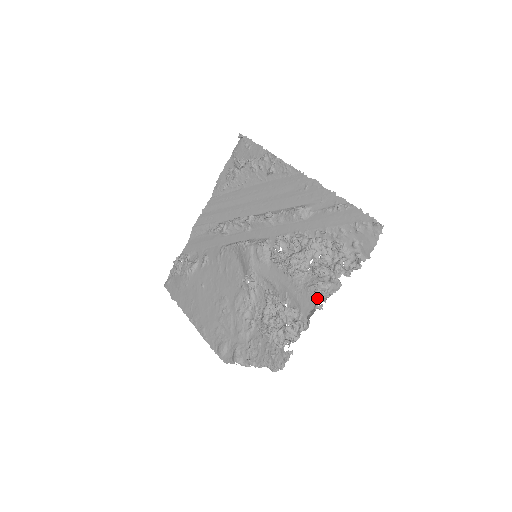
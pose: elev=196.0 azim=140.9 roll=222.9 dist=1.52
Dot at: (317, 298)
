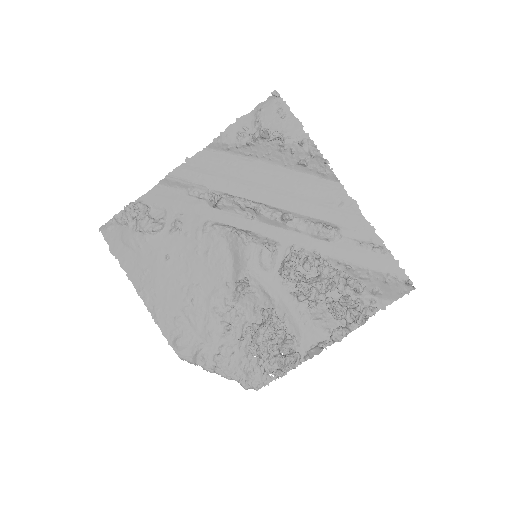
Dot at: (323, 335)
